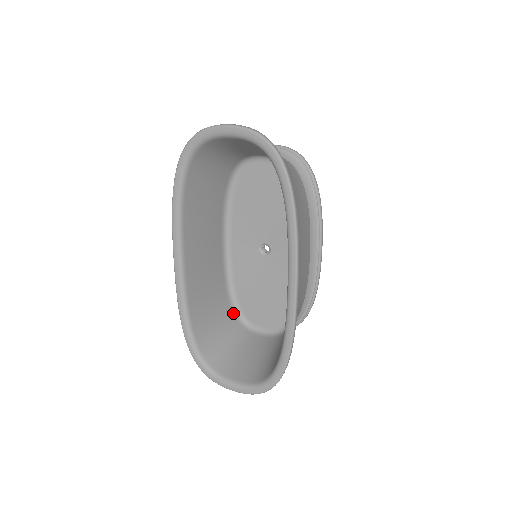
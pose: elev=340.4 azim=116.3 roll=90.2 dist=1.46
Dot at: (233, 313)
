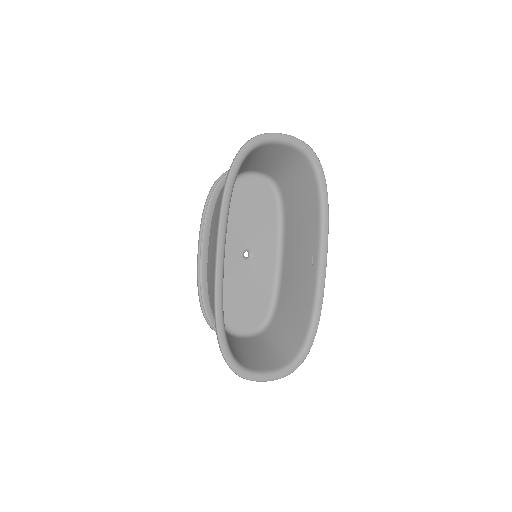
Dot at: occluded
